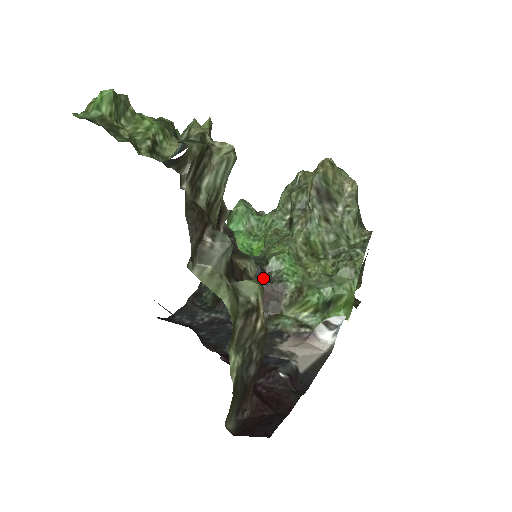
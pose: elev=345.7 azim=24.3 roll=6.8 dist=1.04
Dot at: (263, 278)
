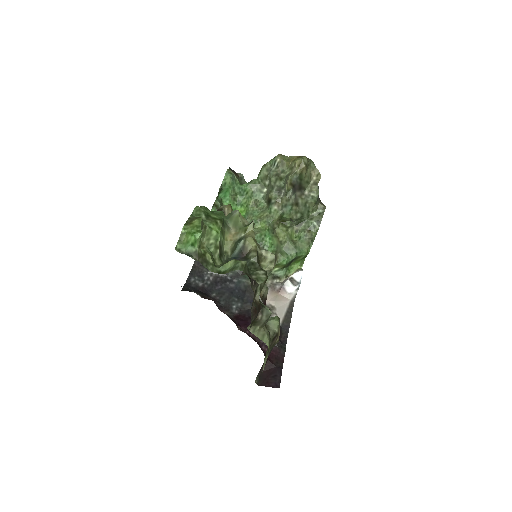
Dot at: occluded
